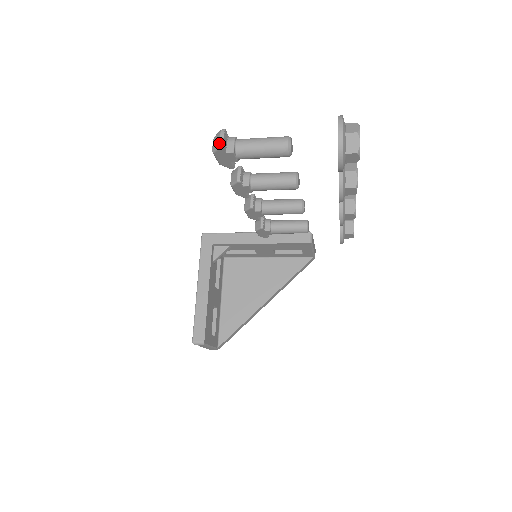
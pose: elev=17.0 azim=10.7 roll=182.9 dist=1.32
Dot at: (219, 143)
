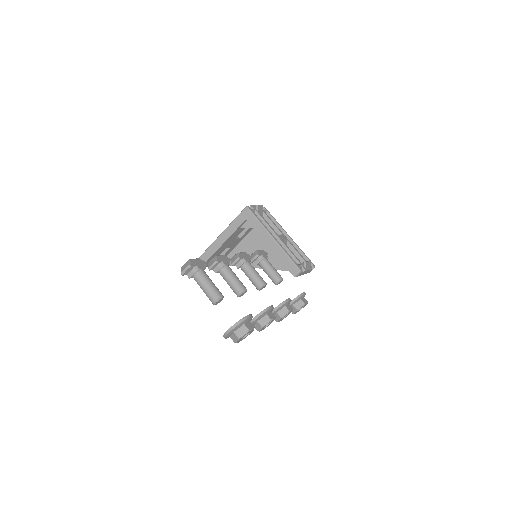
Dot at: (182, 272)
